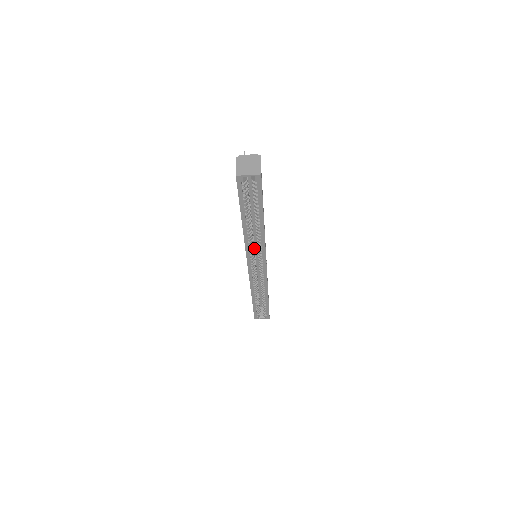
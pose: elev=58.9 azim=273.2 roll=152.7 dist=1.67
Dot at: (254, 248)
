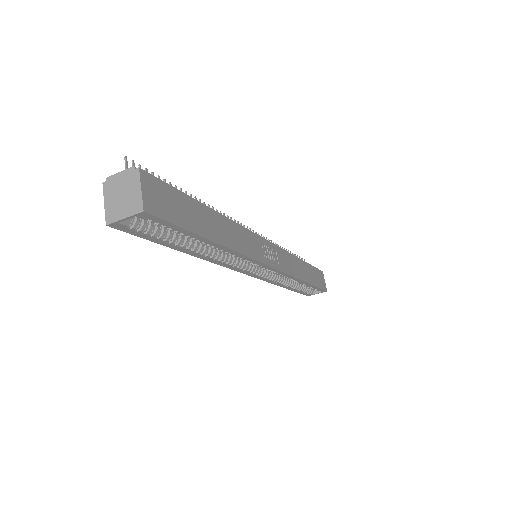
Dot at: occluded
